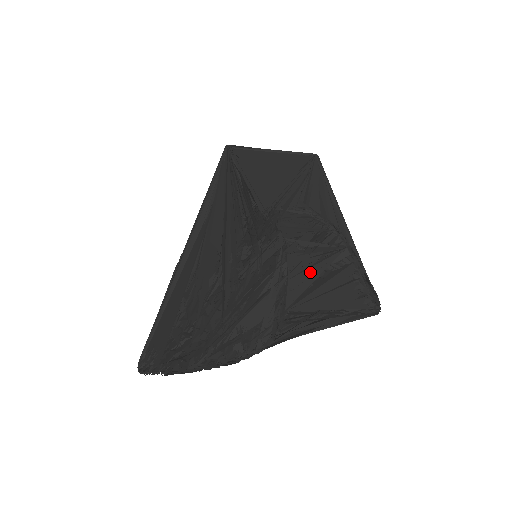
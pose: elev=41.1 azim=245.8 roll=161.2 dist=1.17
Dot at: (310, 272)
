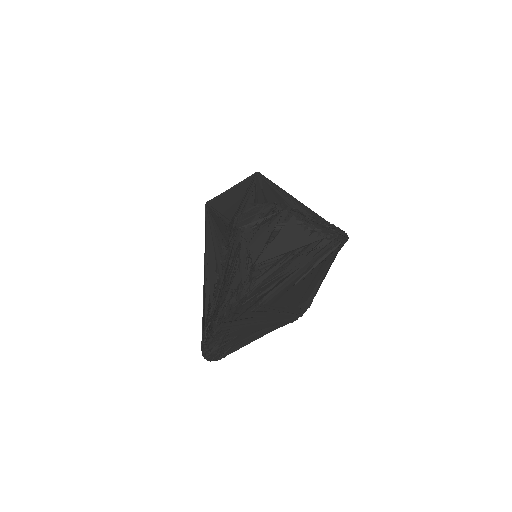
Dot at: (263, 236)
